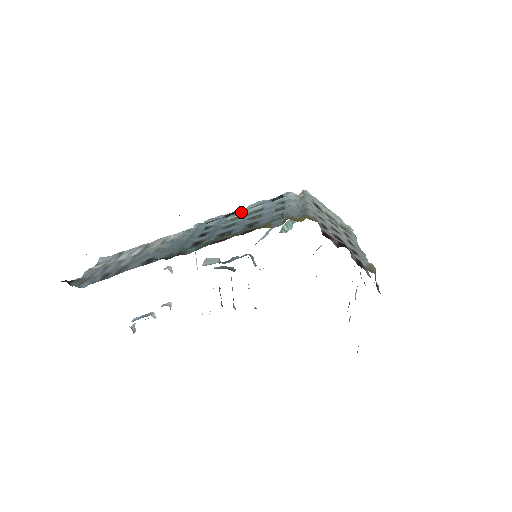
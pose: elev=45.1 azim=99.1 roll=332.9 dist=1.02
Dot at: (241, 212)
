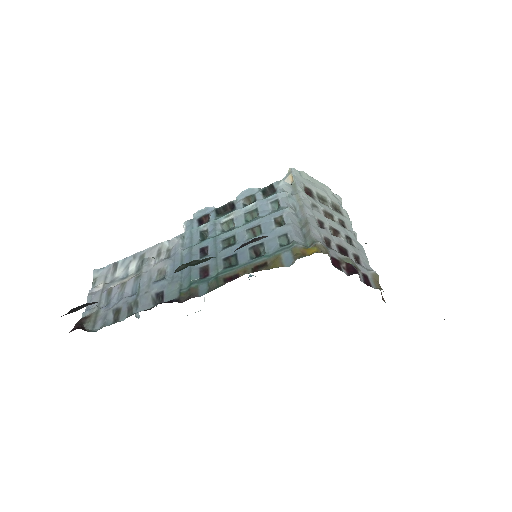
Dot at: (234, 212)
